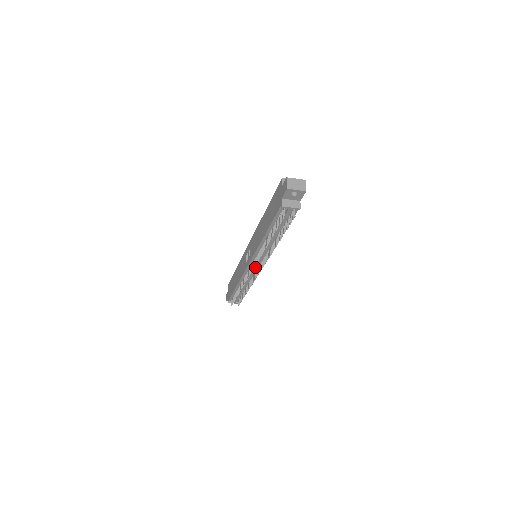
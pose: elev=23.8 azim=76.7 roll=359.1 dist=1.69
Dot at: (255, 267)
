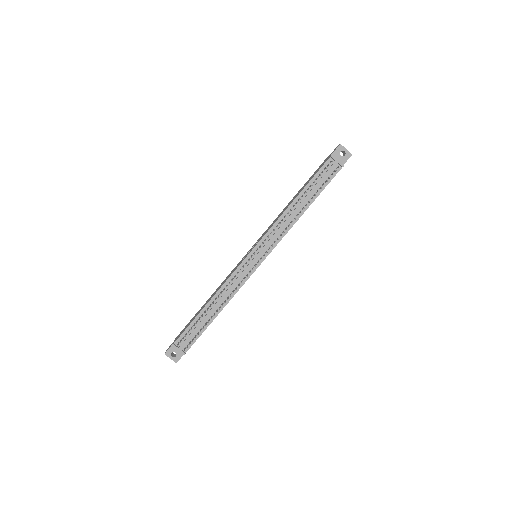
Dot at: (255, 259)
